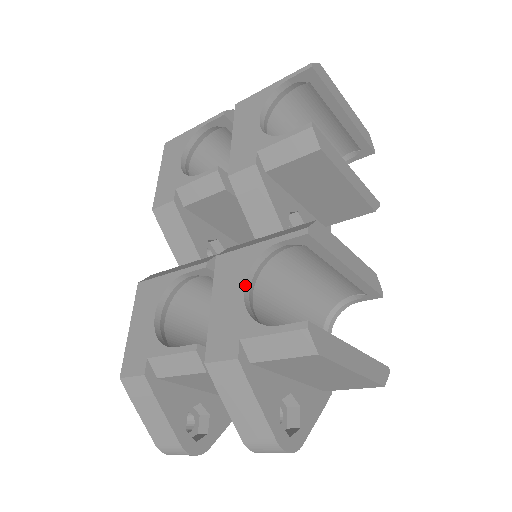
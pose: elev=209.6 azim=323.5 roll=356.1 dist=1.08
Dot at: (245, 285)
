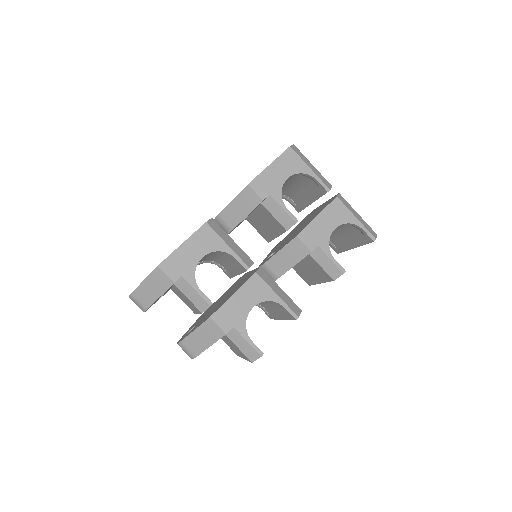
Dot at: (255, 305)
